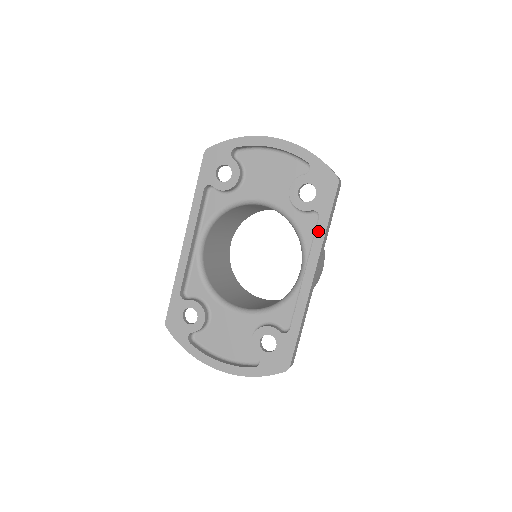
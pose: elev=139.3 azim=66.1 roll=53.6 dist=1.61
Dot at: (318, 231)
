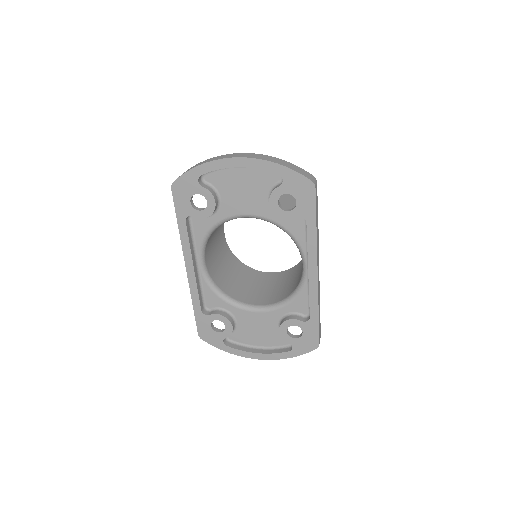
Dot at: (309, 234)
